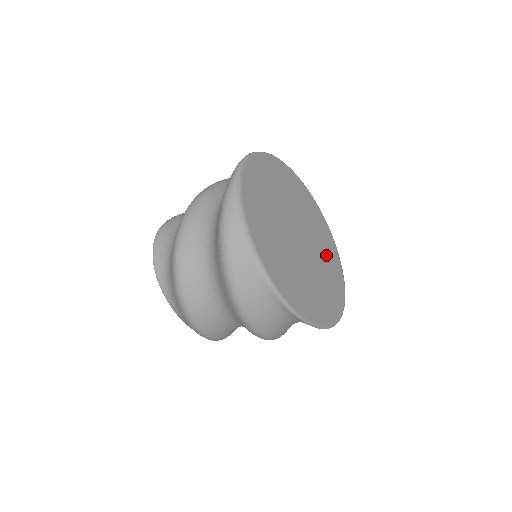
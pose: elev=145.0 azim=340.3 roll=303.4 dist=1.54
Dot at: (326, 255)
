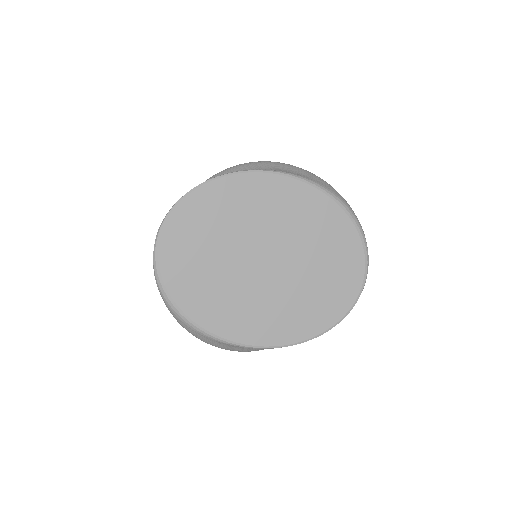
Dot at: (317, 233)
